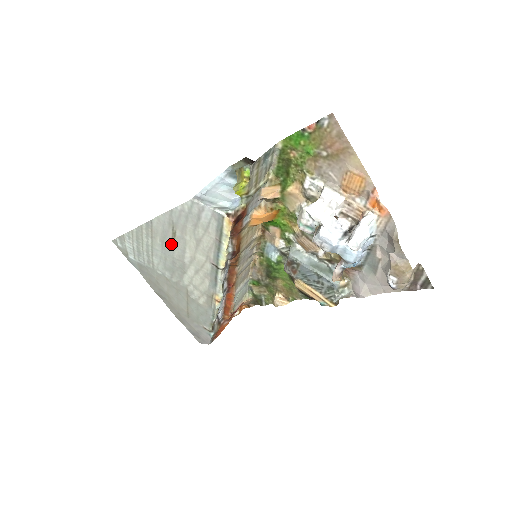
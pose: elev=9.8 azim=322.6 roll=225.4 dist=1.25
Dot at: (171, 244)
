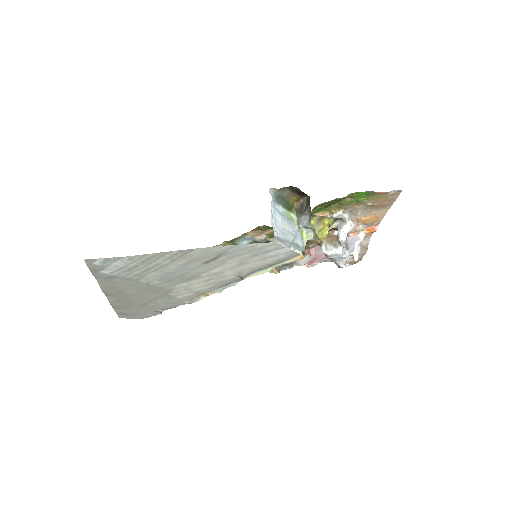
Dot at: (199, 265)
